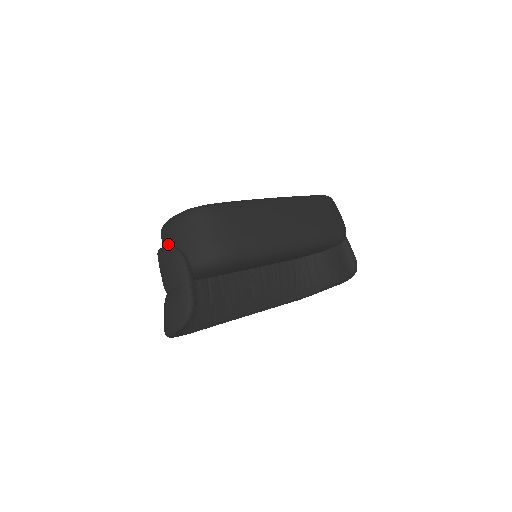
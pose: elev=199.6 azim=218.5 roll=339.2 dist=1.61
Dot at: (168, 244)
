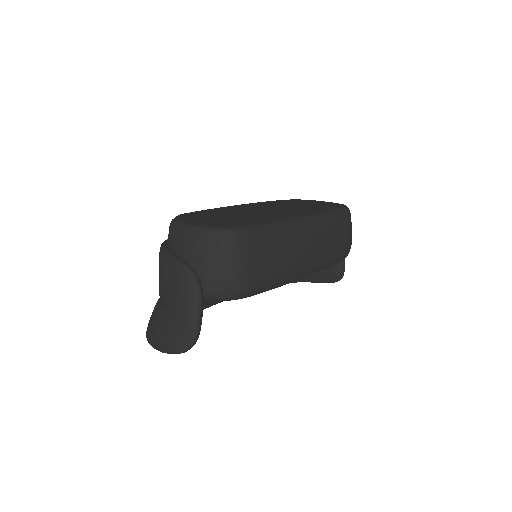
Dot at: (180, 254)
